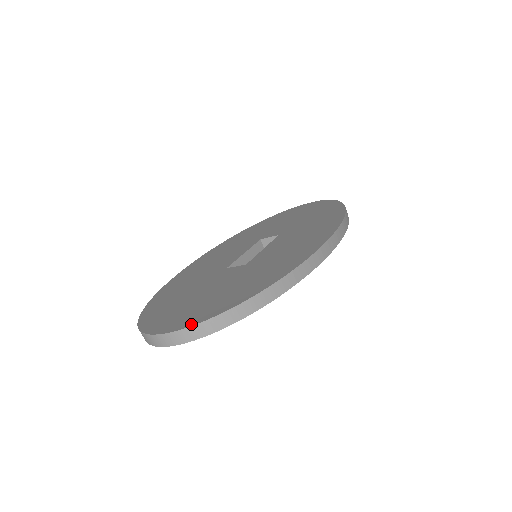
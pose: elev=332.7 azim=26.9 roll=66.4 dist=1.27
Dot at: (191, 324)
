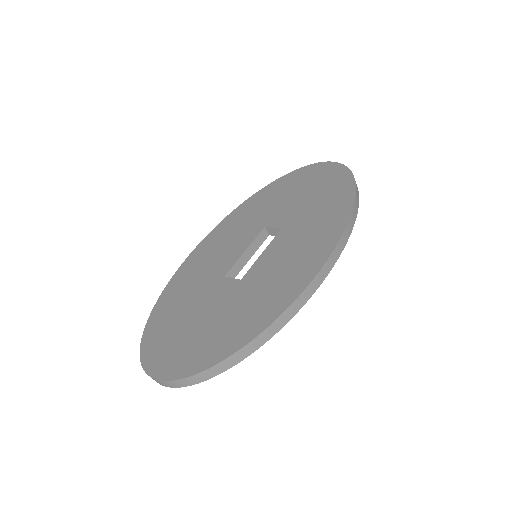
Dot at: (177, 376)
